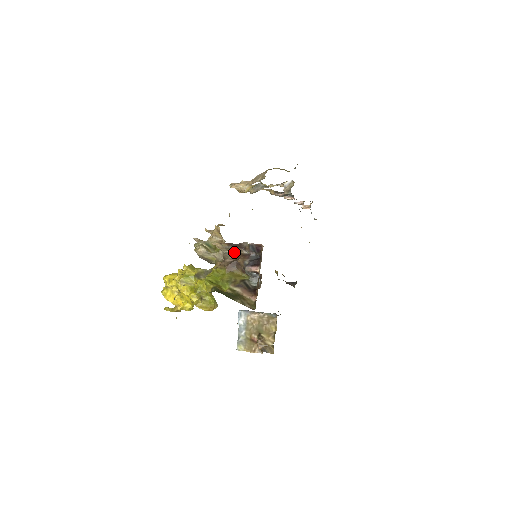
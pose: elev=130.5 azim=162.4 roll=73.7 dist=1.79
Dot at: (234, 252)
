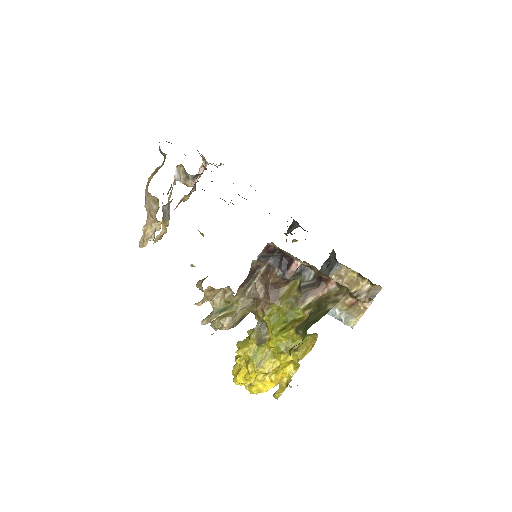
Dot at: (254, 283)
